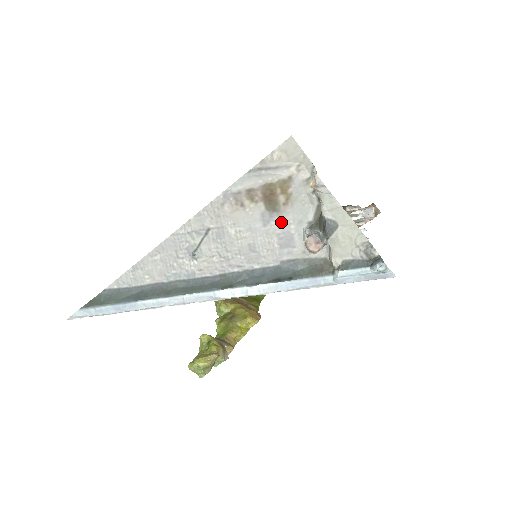
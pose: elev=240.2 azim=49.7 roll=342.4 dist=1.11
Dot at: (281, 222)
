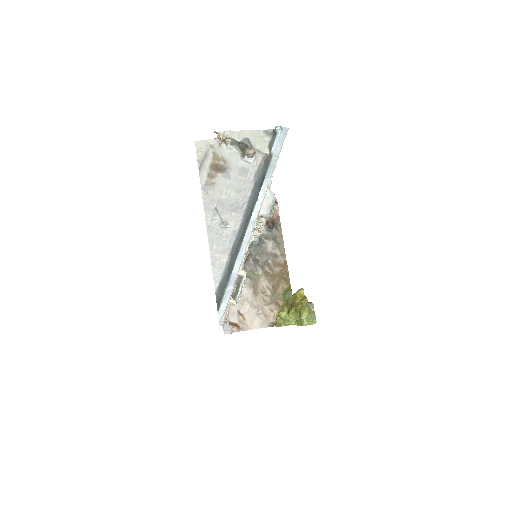
Dot at: (233, 170)
